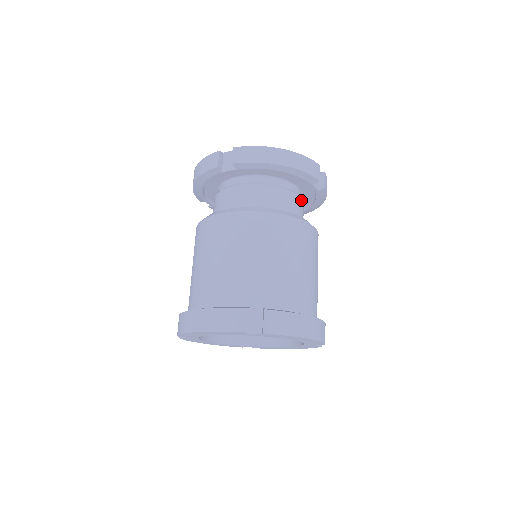
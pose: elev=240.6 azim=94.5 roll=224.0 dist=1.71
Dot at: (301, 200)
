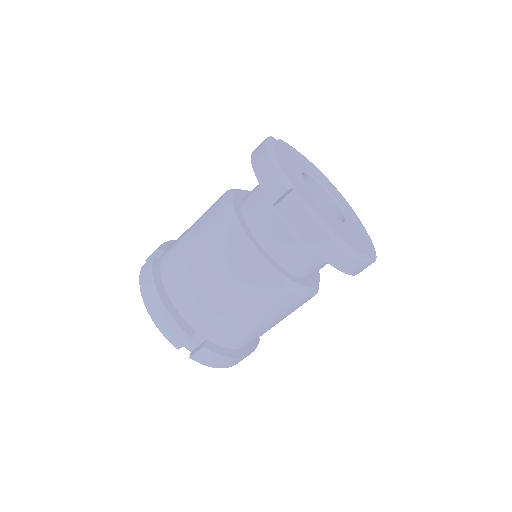
Dot at: occluded
